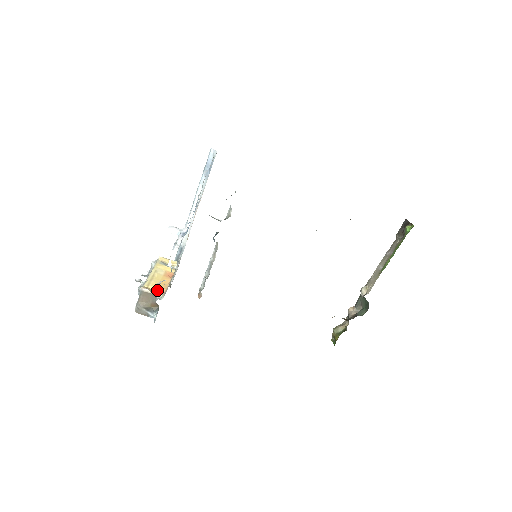
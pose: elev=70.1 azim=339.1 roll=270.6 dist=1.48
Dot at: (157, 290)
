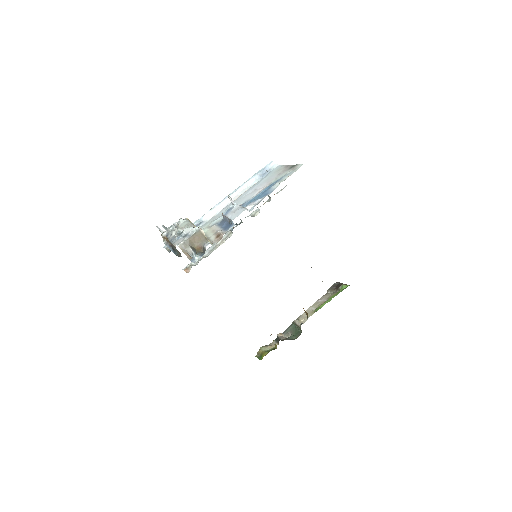
Dot at: occluded
